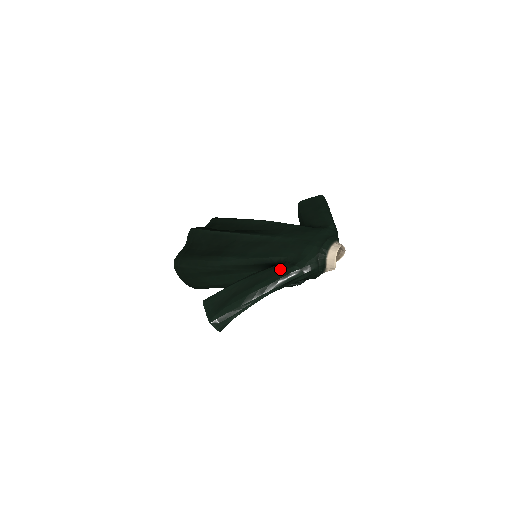
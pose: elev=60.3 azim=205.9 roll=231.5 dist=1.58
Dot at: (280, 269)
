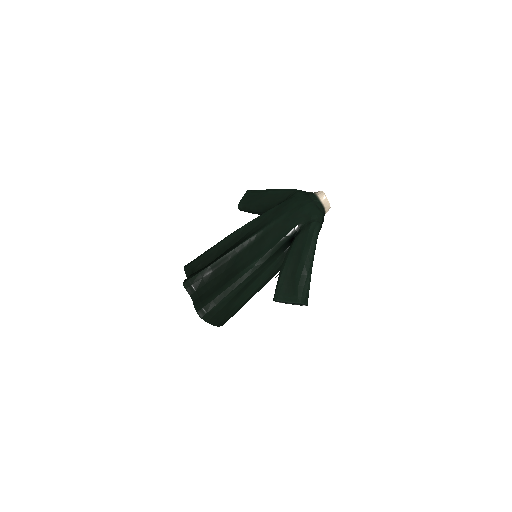
Dot at: (304, 233)
